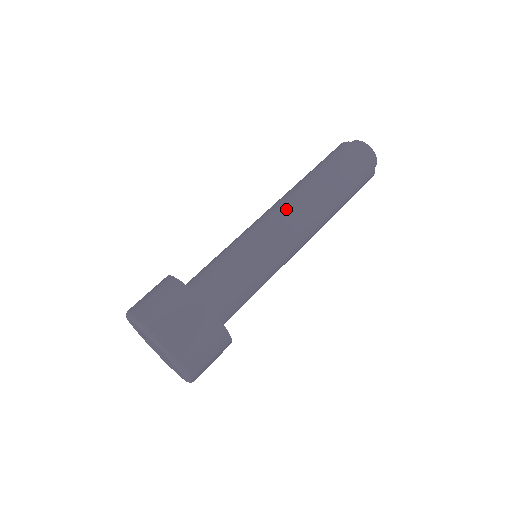
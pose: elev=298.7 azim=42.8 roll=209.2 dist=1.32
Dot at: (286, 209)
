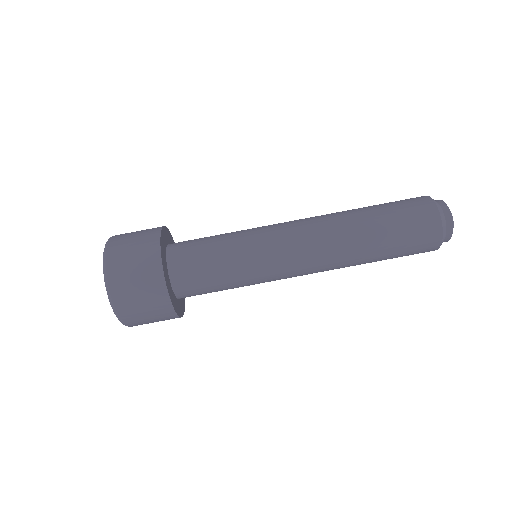
Dot at: (306, 229)
